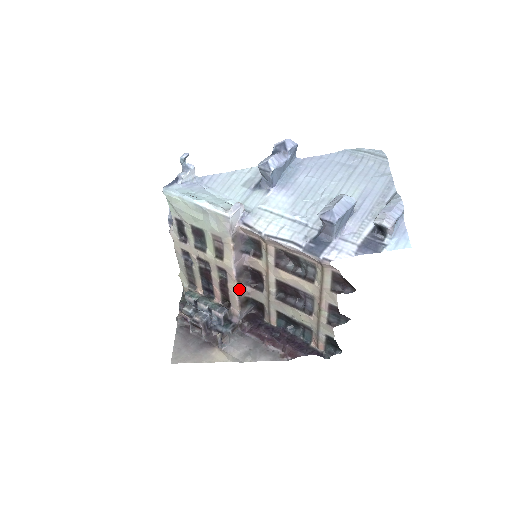
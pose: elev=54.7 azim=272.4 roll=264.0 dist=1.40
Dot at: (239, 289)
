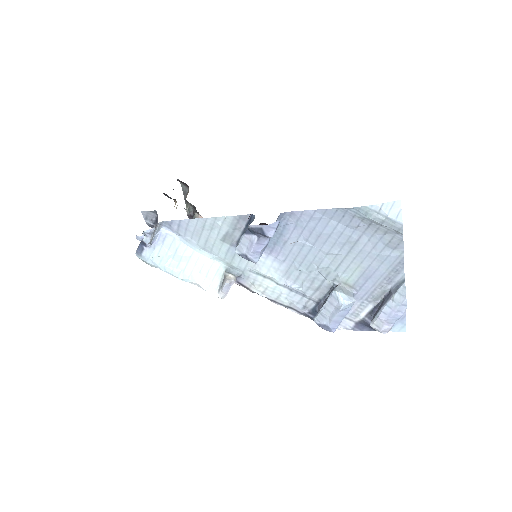
Dot at: occluded
